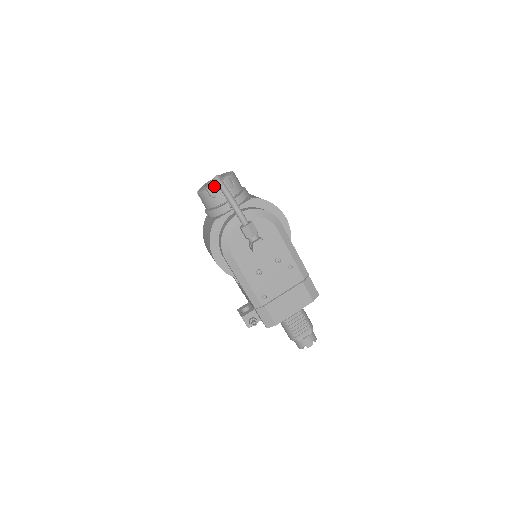
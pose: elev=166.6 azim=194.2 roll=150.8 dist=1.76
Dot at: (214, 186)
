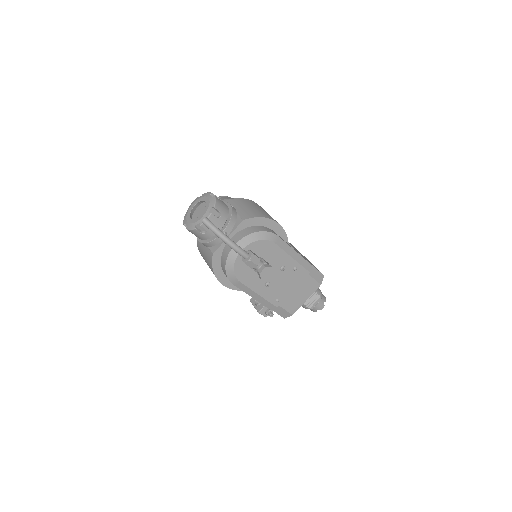
Dot at: (203, 224)
